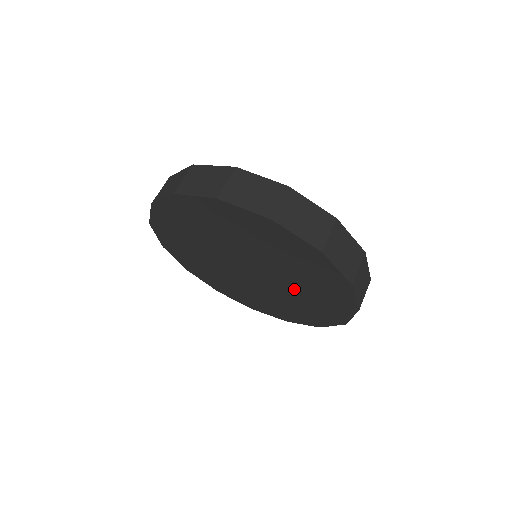
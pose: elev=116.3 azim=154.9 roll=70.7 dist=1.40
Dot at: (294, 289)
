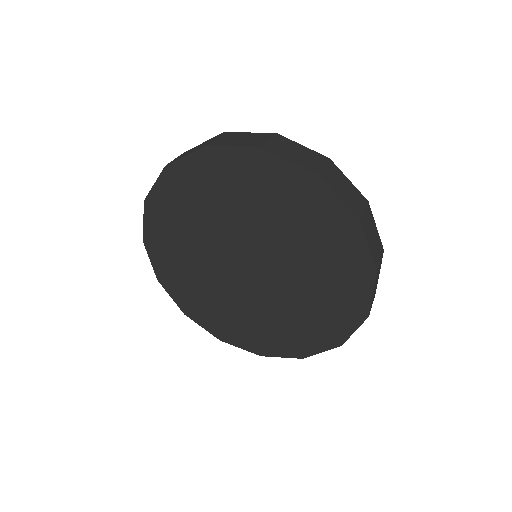
Dot at: (281, 236)
